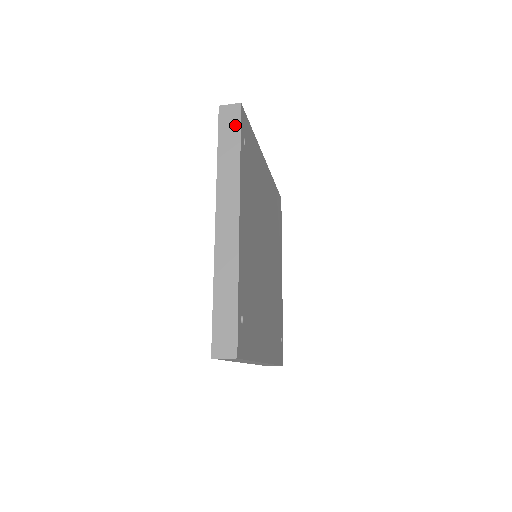
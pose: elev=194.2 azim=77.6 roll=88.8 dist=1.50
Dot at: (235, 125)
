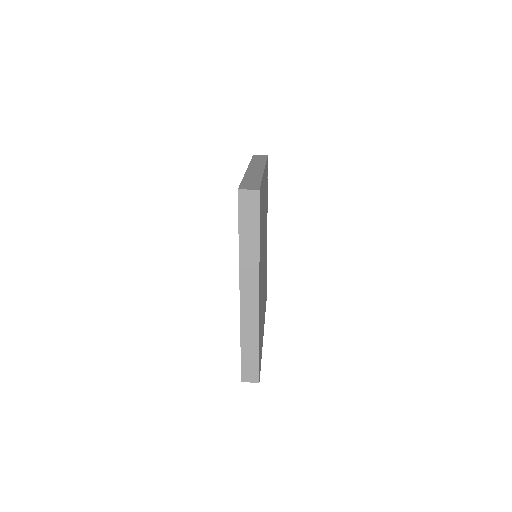
Dot at: (254, 212)
